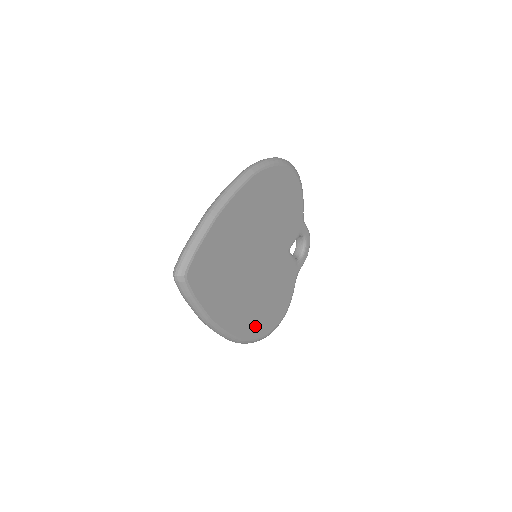
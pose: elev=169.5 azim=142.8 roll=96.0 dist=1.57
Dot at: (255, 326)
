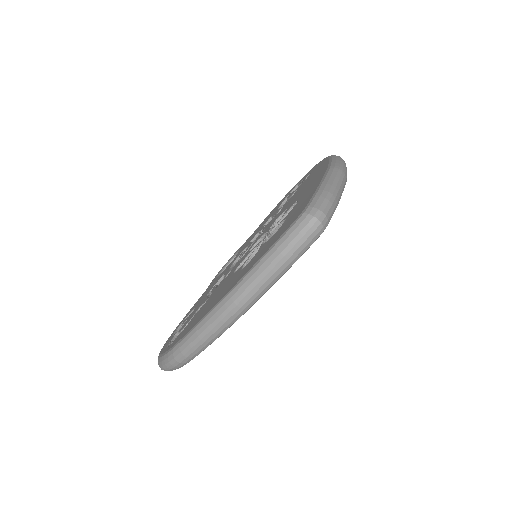
Dot at: occluded
